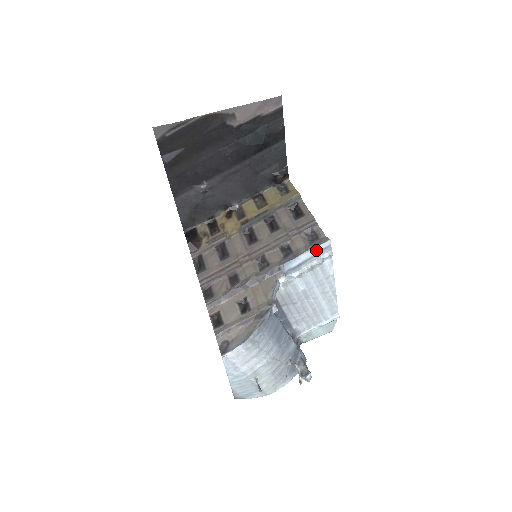
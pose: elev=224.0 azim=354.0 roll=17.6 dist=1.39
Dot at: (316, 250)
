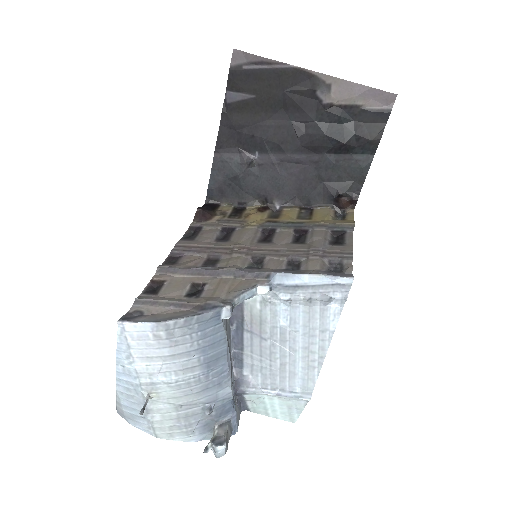
Dot at: (328, 280)
